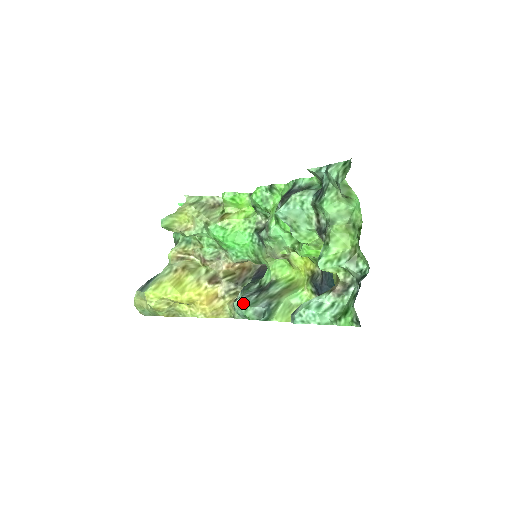
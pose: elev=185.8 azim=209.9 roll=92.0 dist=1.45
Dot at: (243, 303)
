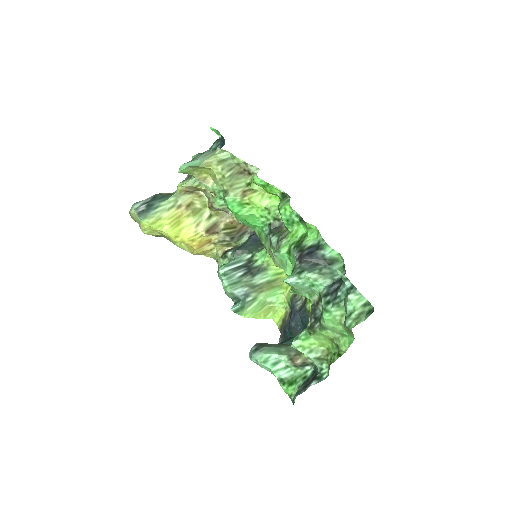
Dot at: (226, 278)
